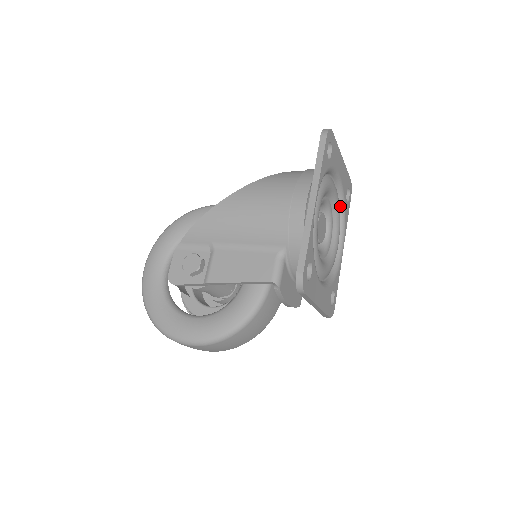
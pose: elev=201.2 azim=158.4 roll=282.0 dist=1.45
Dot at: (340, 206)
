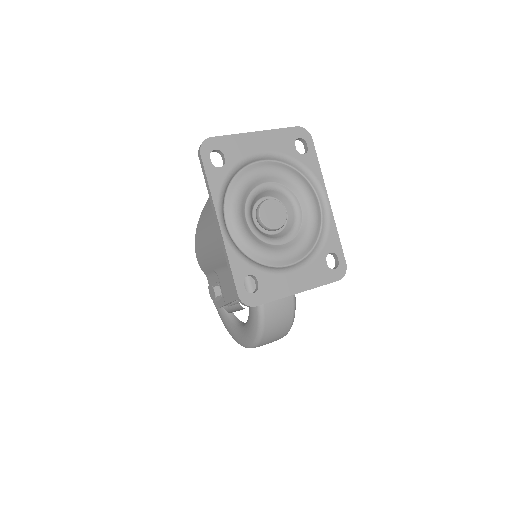
Dot at: (295, 167)
